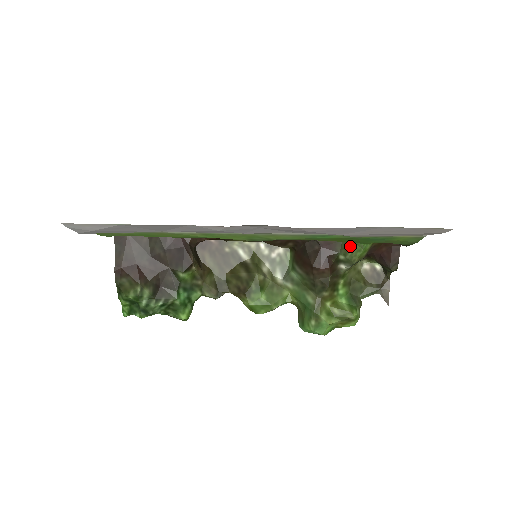
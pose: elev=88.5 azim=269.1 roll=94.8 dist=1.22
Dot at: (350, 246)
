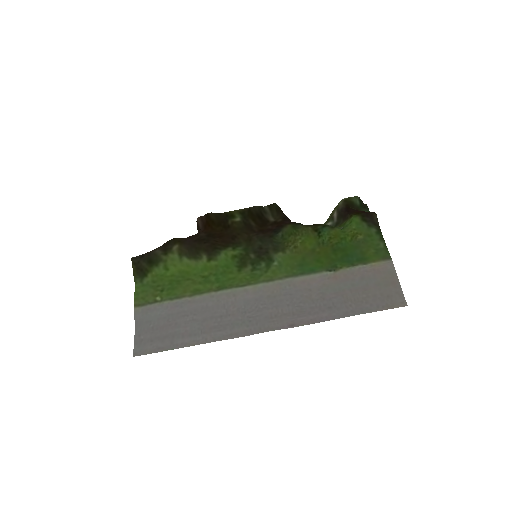
Dot at: occluded
